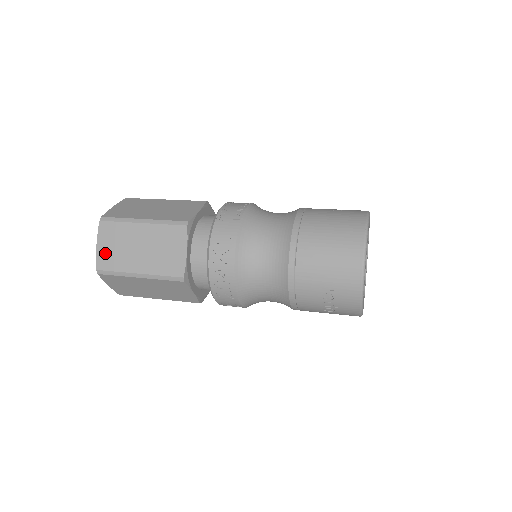
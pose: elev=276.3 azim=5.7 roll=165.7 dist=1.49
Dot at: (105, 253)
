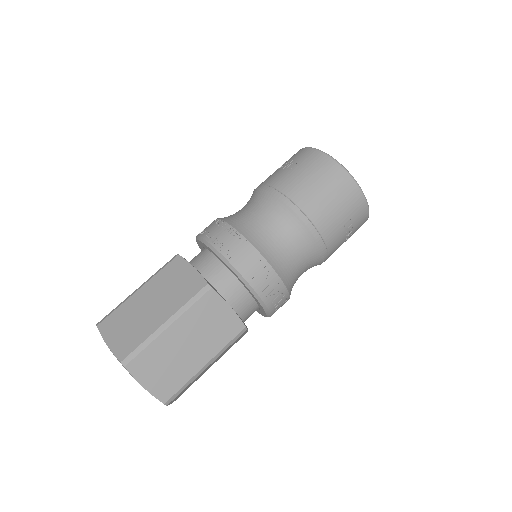
Dot at: (159, 384)
